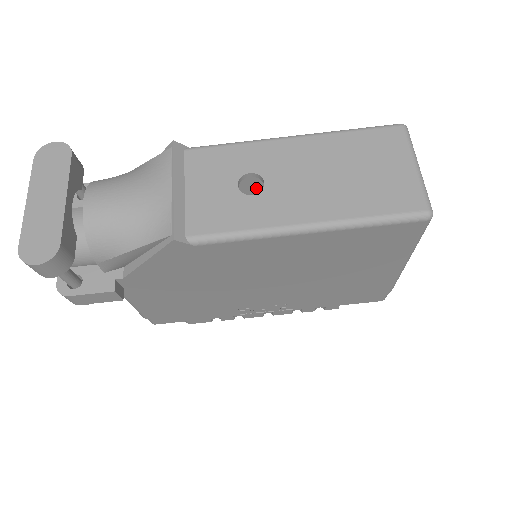
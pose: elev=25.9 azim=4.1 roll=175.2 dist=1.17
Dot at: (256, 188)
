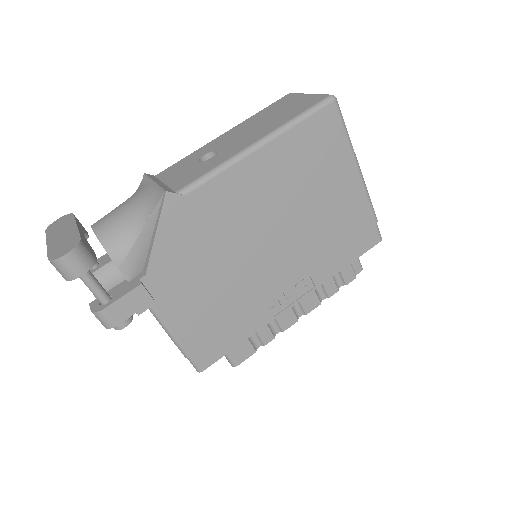
Dot at: occluded
